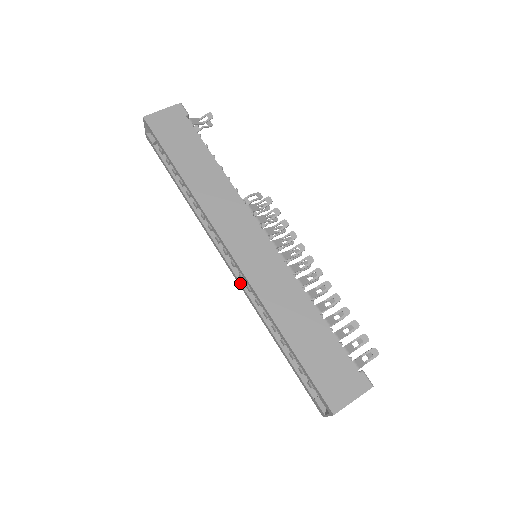
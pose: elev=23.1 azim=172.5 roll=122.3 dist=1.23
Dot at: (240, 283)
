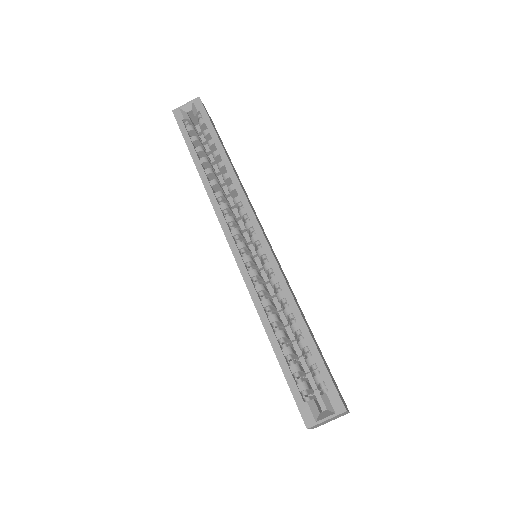
Dot at: (244, 264)
